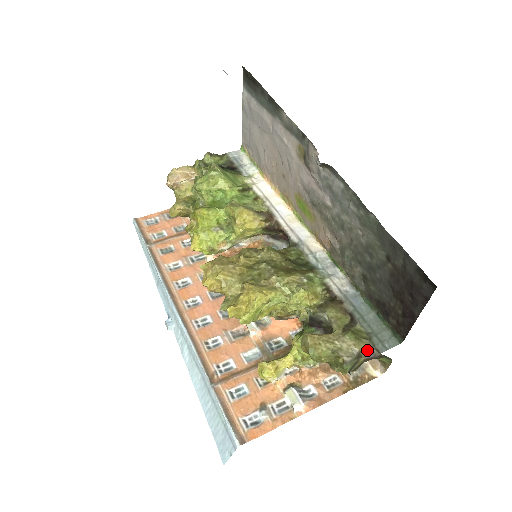
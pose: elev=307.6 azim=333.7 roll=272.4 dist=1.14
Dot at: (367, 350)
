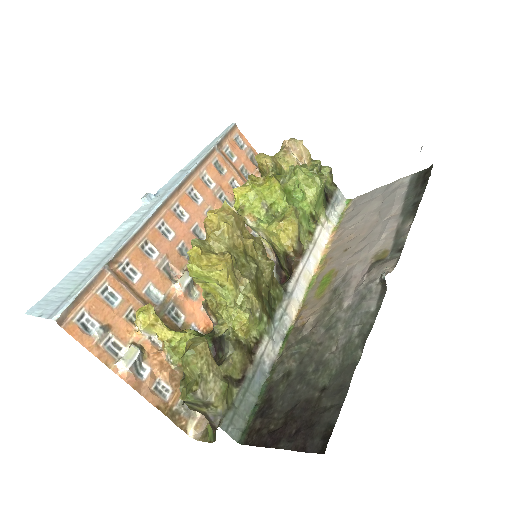
Dot at: (217, 411)
